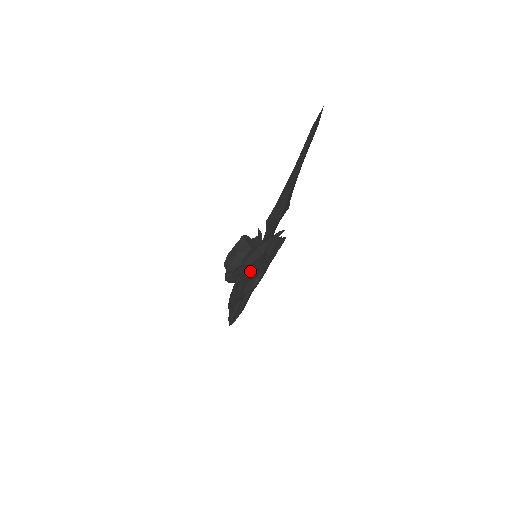
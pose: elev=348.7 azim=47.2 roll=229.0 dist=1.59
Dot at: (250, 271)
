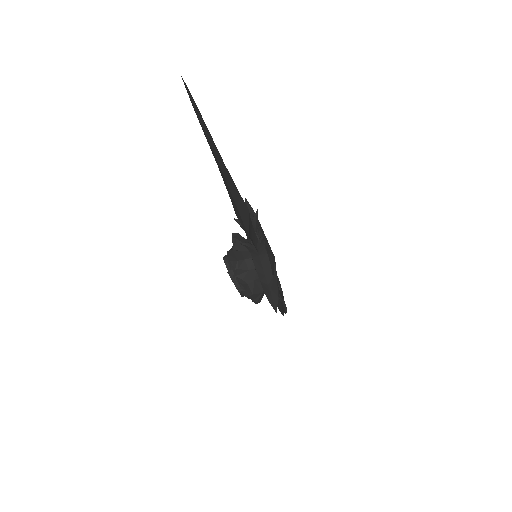
Dot at: (275, 280)
